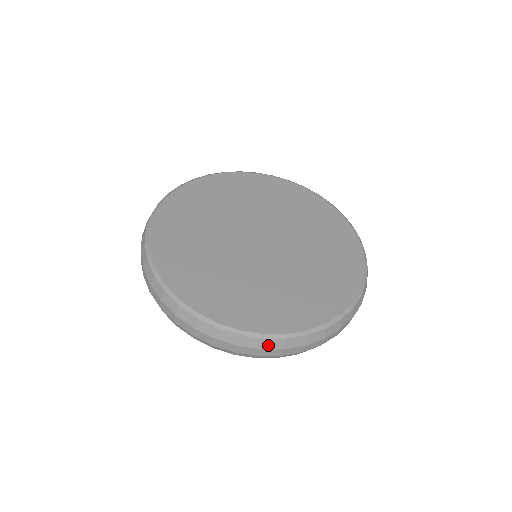
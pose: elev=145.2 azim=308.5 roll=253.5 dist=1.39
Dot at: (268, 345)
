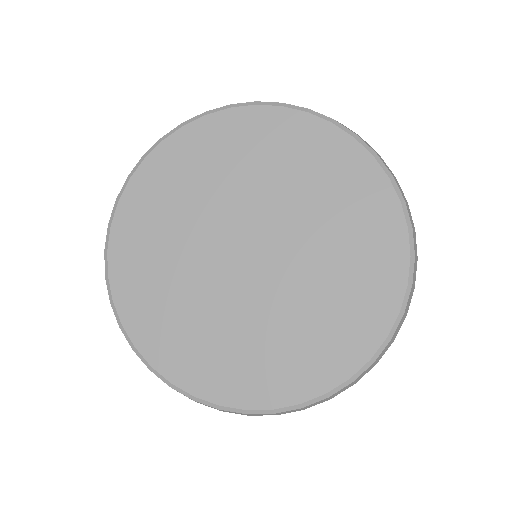
Dot at: (283, 413)
